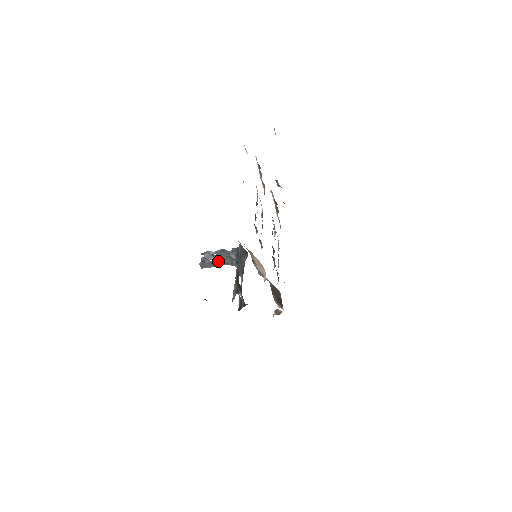
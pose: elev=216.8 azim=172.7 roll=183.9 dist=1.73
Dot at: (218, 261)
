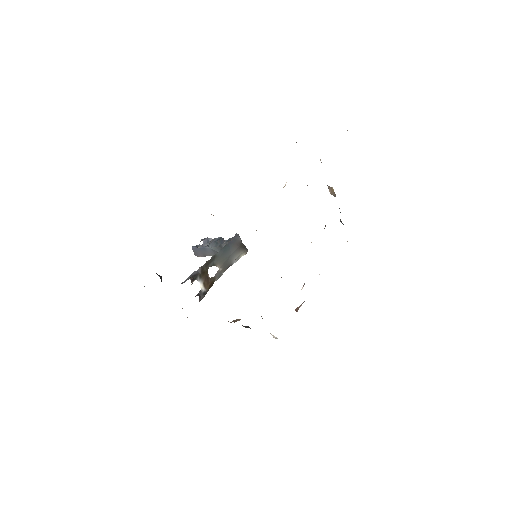
Dot at: (209, 248)
